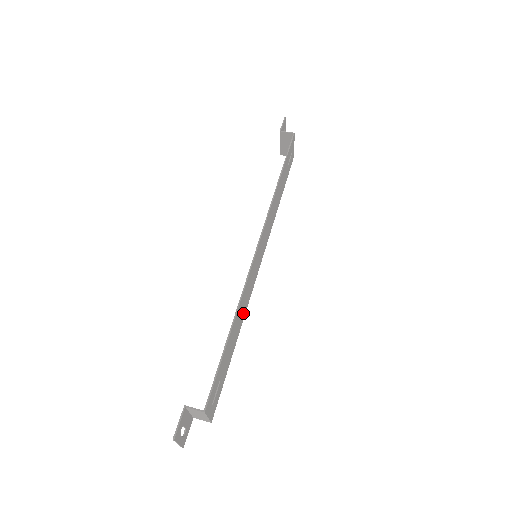
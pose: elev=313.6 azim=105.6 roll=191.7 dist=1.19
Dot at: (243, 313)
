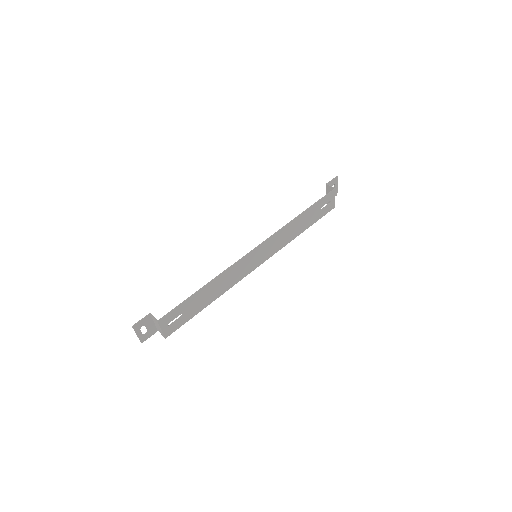
Dot at: (226, 287)
